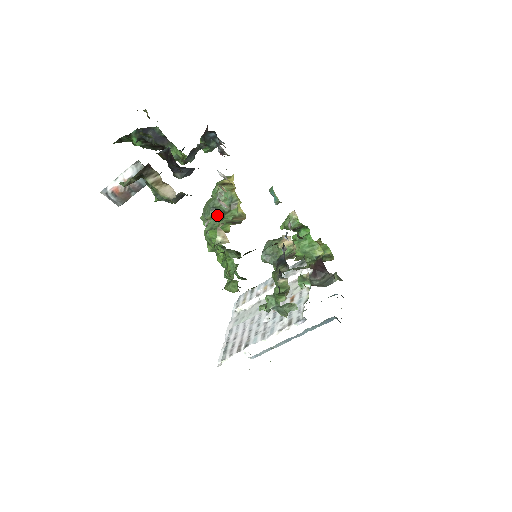
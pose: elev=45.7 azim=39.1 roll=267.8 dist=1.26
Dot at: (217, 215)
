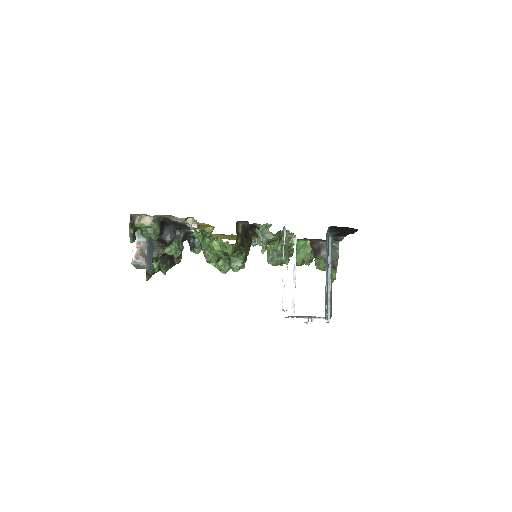
Dot at: occluded
